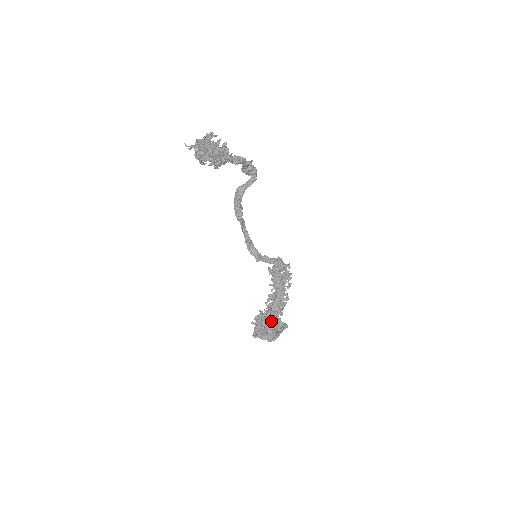
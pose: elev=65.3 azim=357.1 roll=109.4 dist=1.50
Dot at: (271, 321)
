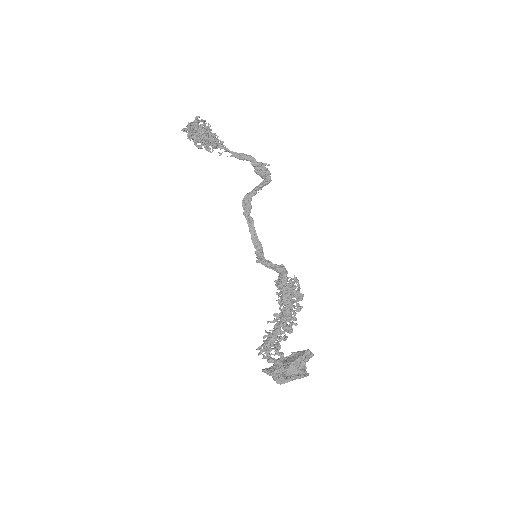
Dot at: (270, 344)
